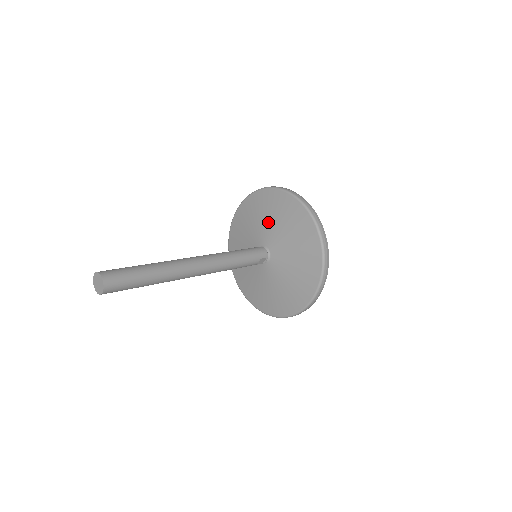
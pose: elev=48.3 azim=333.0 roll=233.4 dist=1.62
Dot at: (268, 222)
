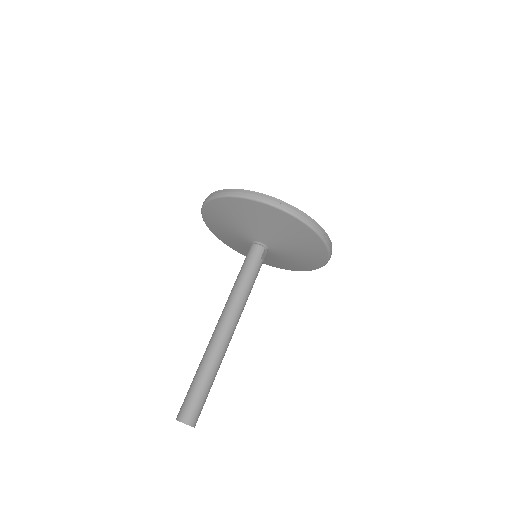
Dot at: (237, 225)
